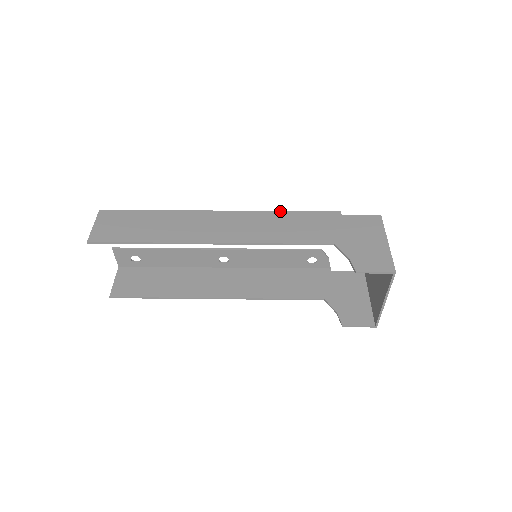
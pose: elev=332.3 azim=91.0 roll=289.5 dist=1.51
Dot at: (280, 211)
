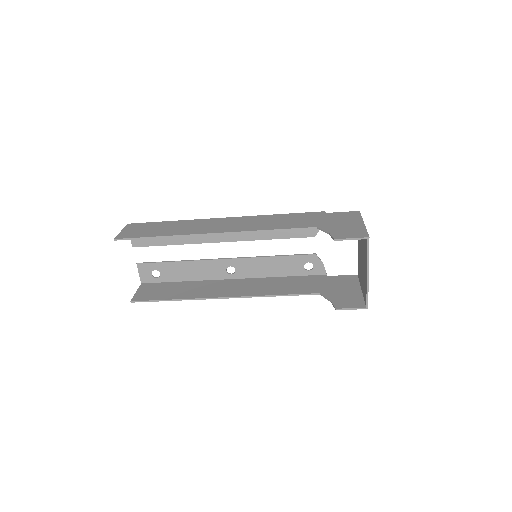
Dot at: (274, 214)
